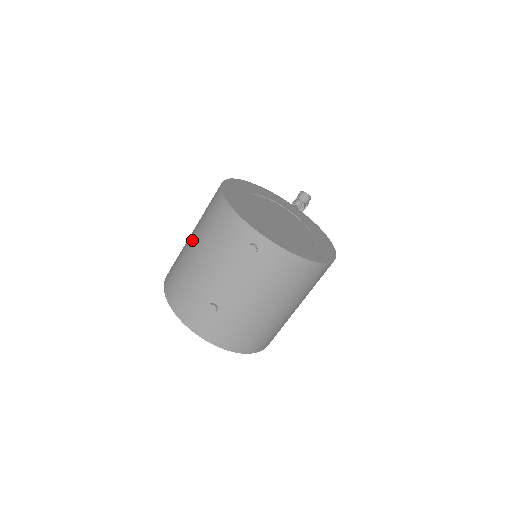
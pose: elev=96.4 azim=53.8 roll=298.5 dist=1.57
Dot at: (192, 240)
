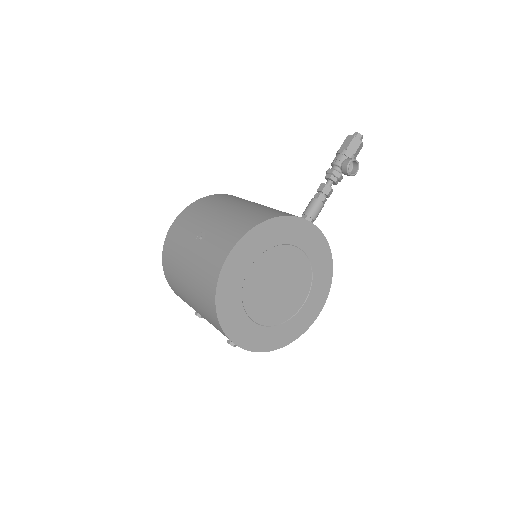
Dot at: (186, 275)
